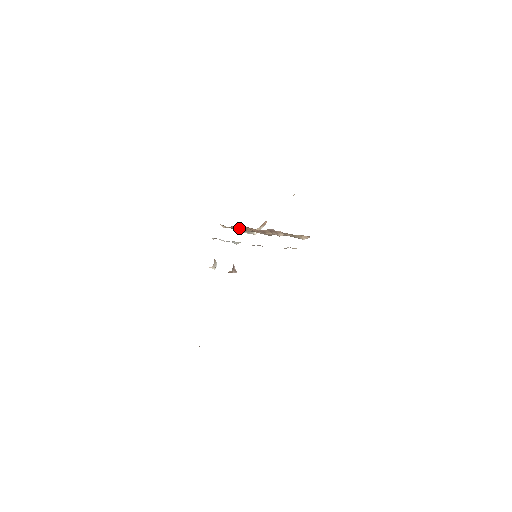
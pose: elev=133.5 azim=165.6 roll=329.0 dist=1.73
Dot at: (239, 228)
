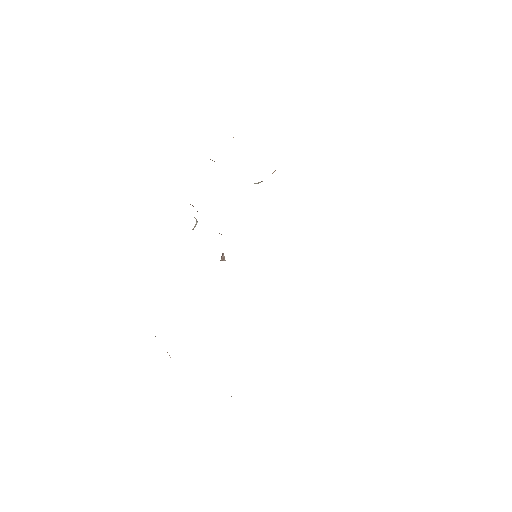
Dot at: occluded
